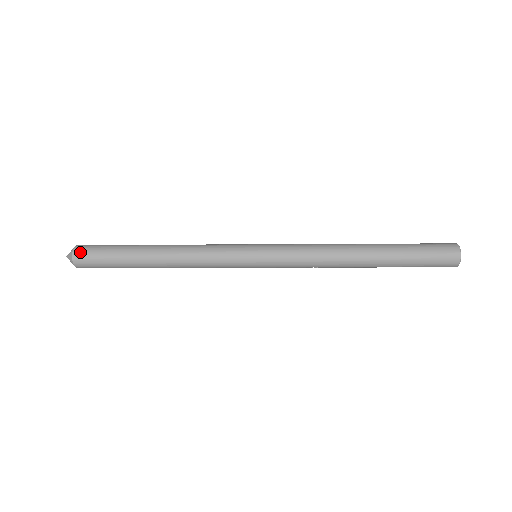
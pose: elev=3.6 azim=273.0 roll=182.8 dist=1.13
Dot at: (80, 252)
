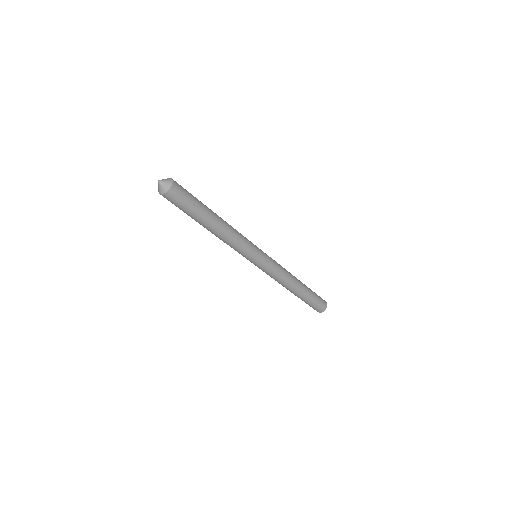
Dot at: (176, 190)
